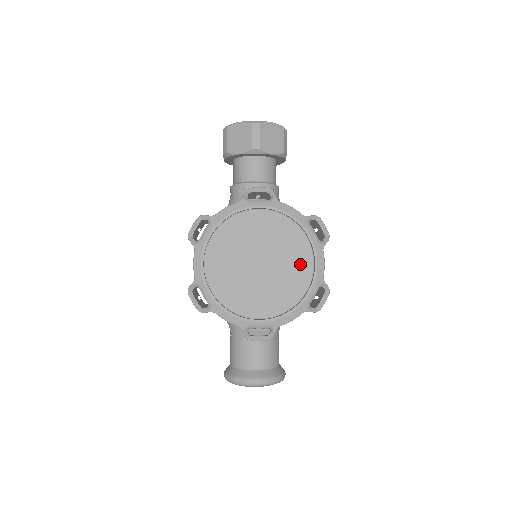
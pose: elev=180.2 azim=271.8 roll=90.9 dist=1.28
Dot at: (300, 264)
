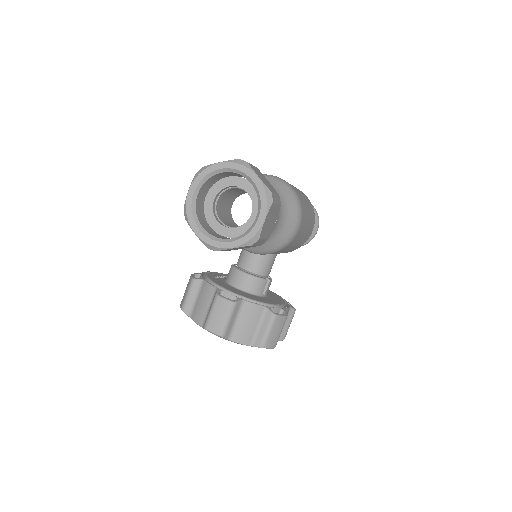
Dot at: occluded
